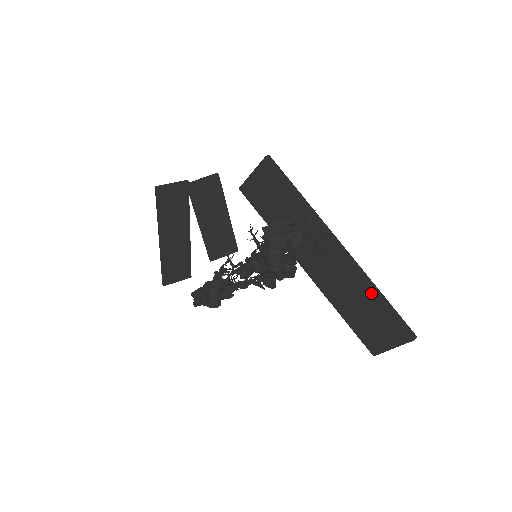
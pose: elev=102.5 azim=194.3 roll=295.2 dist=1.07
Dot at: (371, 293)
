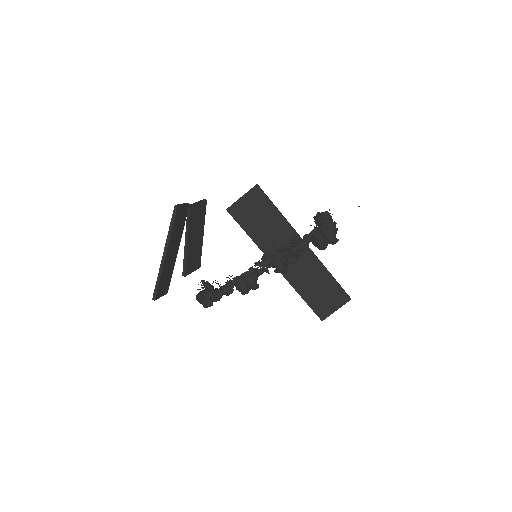
Dot at: (326, 273)
